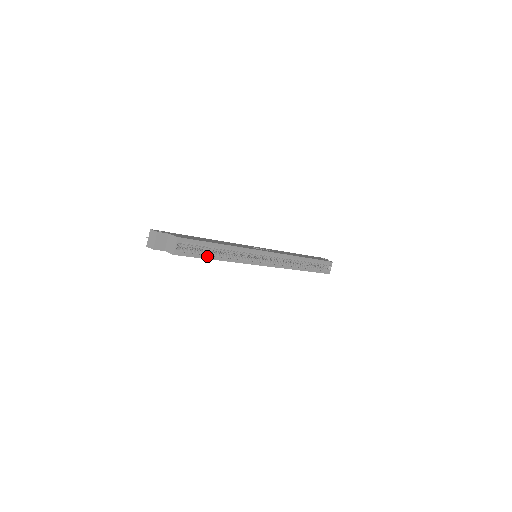
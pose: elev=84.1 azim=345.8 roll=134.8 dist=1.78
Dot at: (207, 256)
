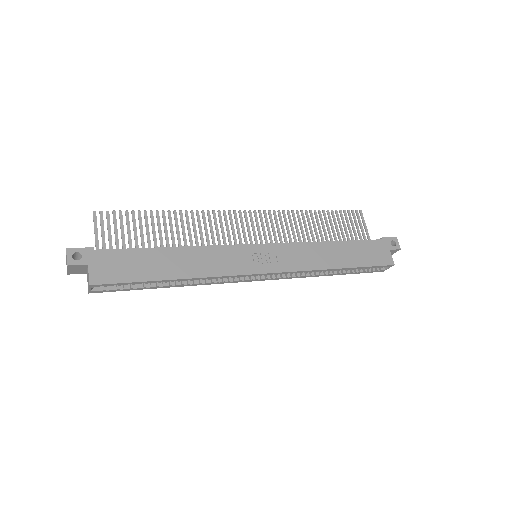
Dot at: (148, 287)
